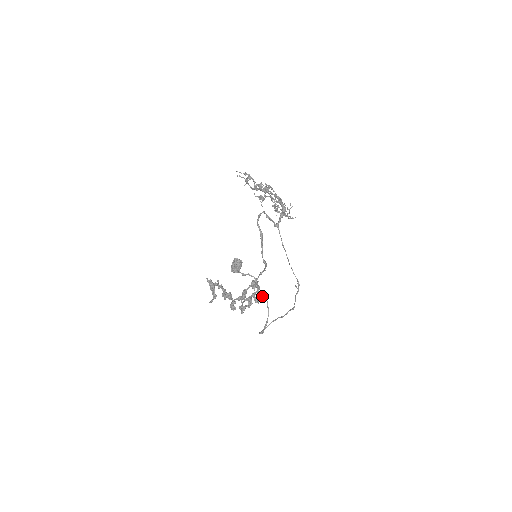
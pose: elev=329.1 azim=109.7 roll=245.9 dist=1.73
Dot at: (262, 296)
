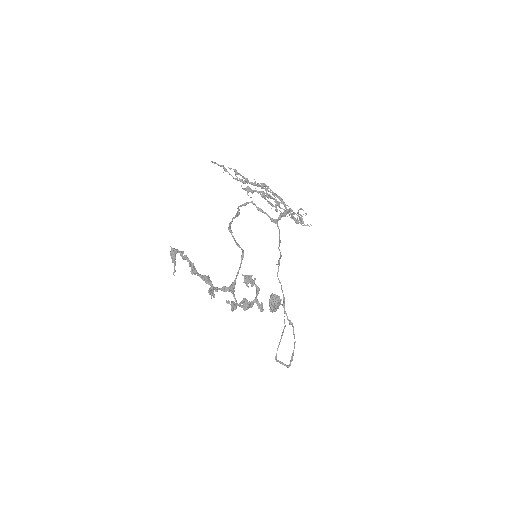
Dot at: (289, 324)
